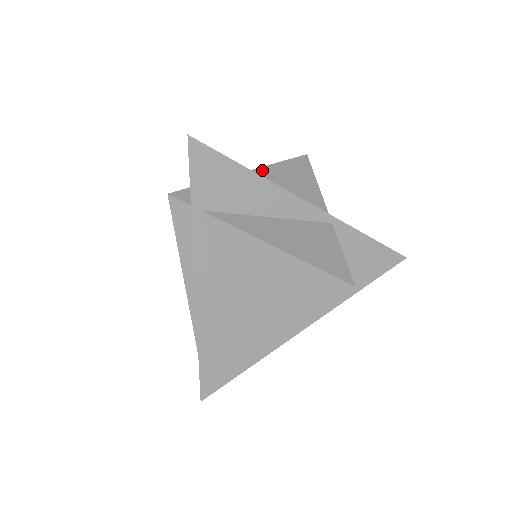
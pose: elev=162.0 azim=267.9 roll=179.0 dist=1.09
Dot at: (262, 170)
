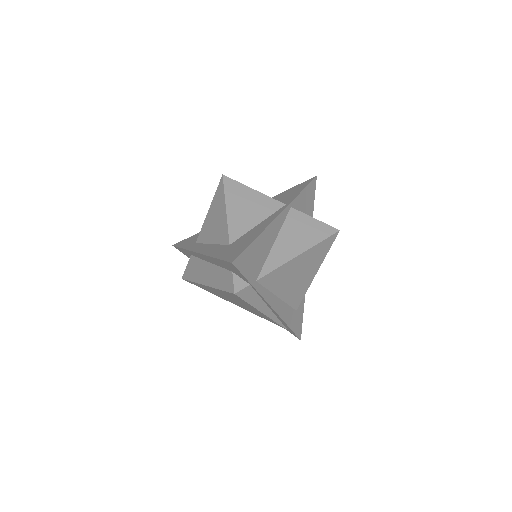
Dot at: (230, 218)
